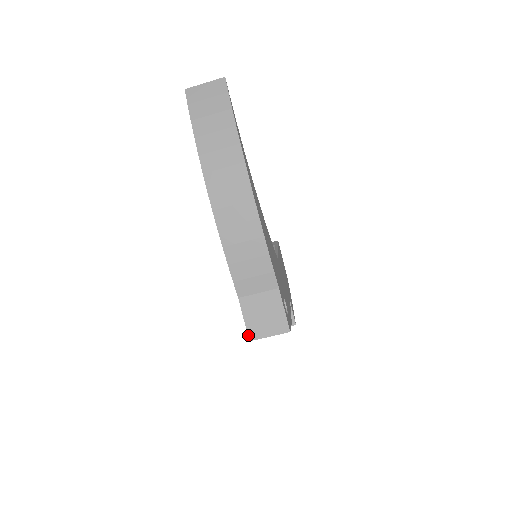
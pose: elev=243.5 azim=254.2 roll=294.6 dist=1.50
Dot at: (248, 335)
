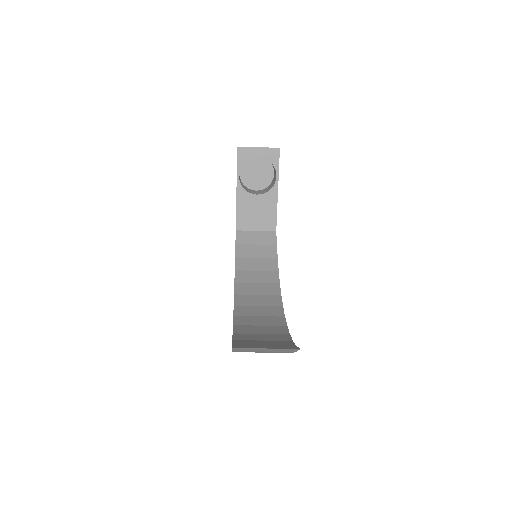
Dot at: occluded
